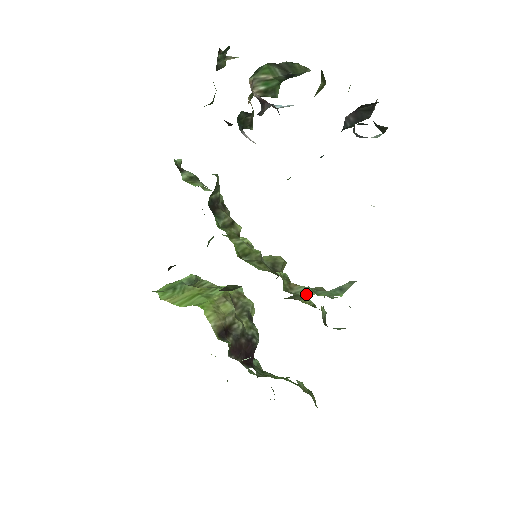
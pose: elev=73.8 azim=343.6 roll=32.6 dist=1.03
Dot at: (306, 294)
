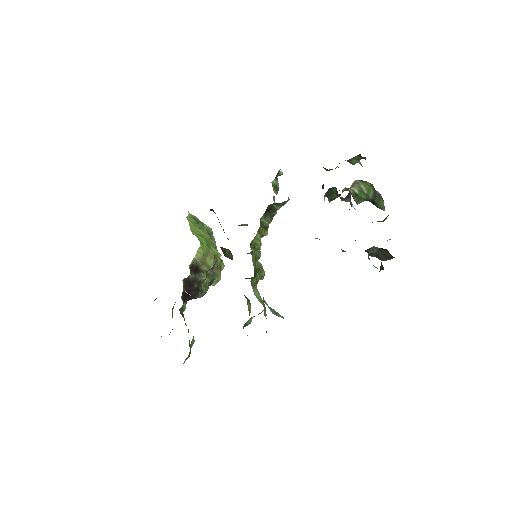
Dot at: (257, 297)
